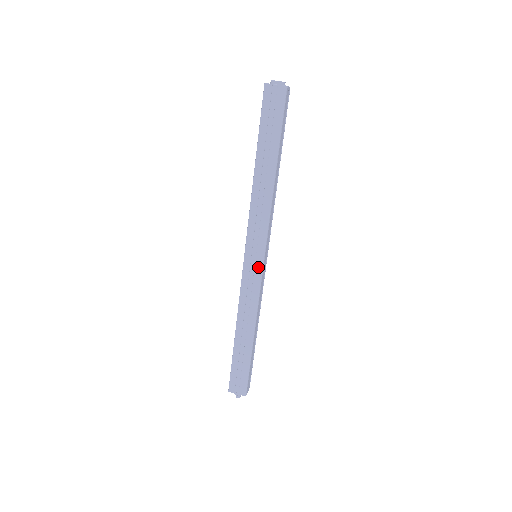
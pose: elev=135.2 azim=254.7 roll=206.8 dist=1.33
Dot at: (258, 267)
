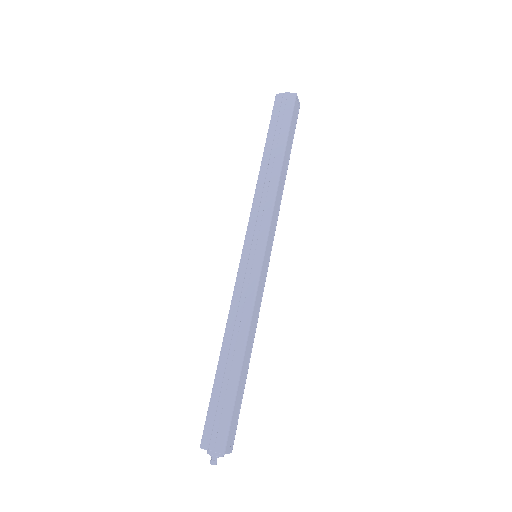
Dot at: (257, 262)
